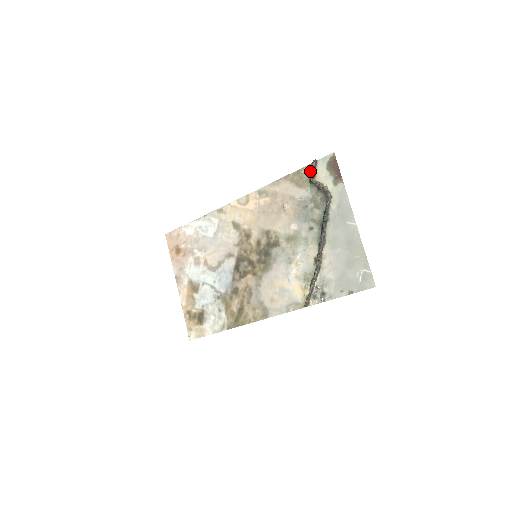
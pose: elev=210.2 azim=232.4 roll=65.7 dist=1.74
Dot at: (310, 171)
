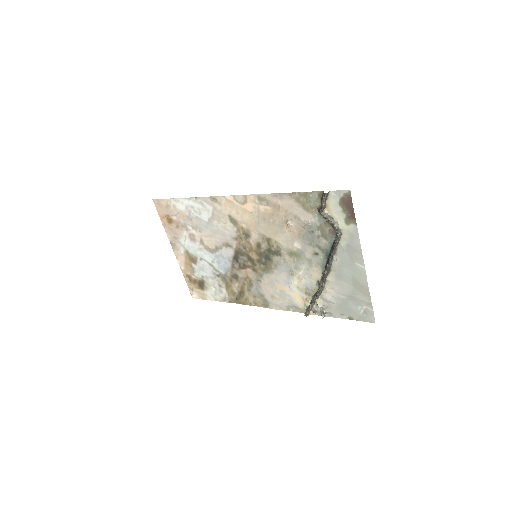
Dot at: (319, 199)
